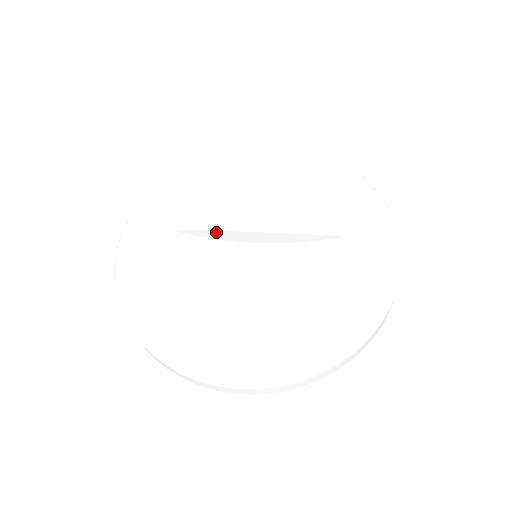
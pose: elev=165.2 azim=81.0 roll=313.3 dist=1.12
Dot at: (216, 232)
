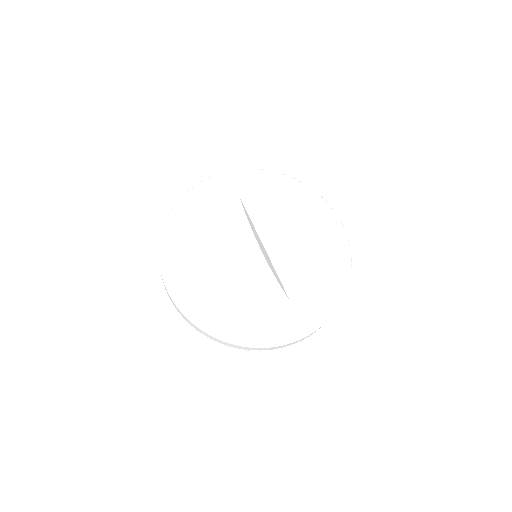
Dot at: (252, 224)
